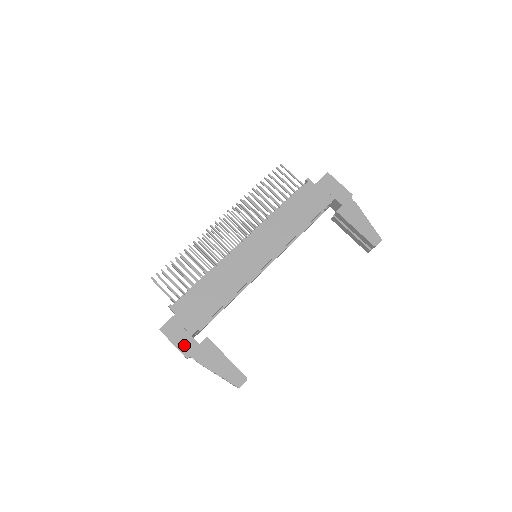
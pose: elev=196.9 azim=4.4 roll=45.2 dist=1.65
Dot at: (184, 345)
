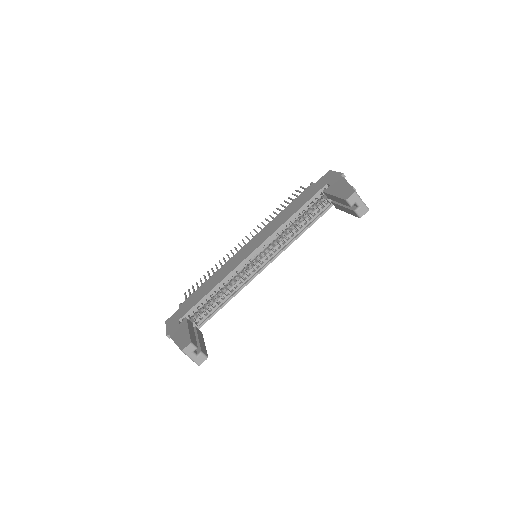
Dot at: (171, 328)
